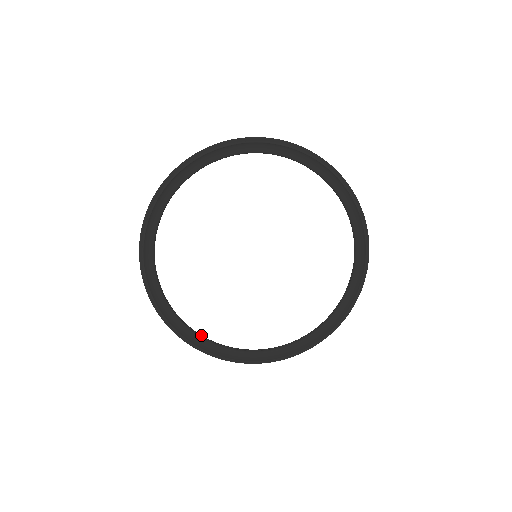
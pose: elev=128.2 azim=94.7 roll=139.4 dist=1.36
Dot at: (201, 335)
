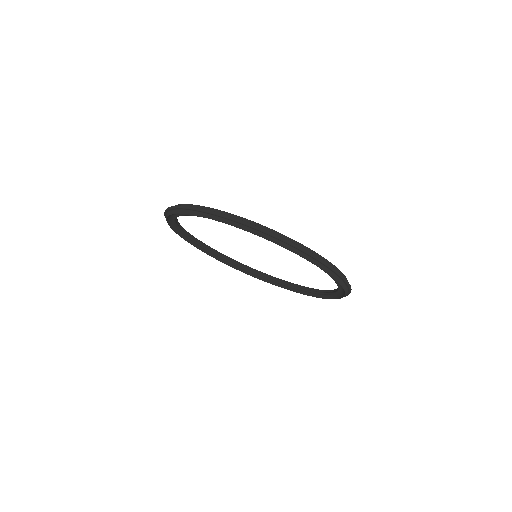
Dot at: (210, 249)
